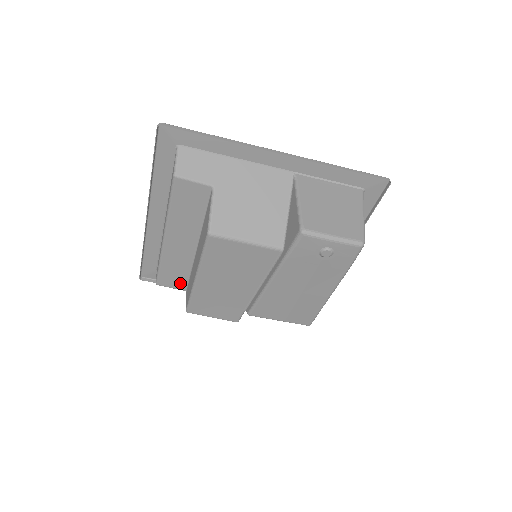
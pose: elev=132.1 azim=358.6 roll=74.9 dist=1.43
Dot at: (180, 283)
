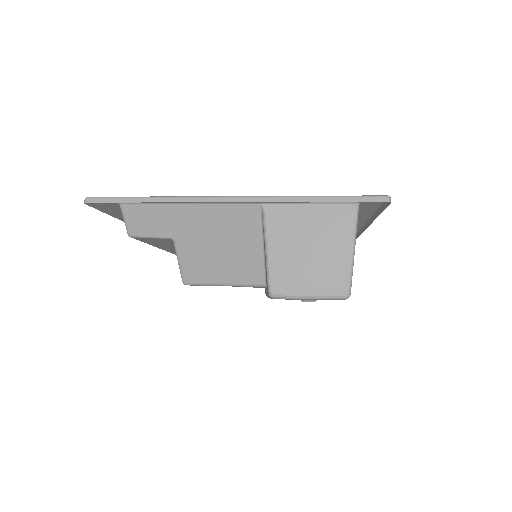
Dot at: occluded
